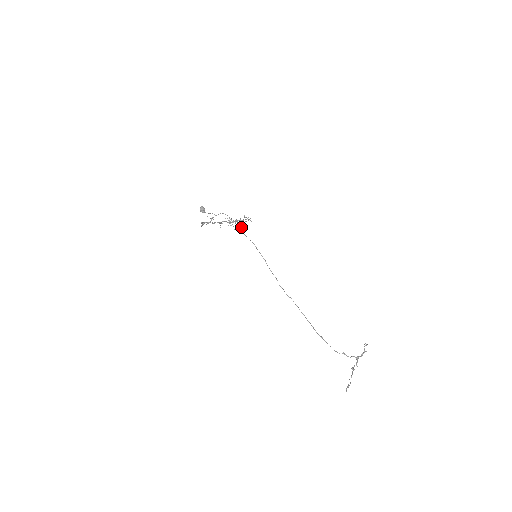
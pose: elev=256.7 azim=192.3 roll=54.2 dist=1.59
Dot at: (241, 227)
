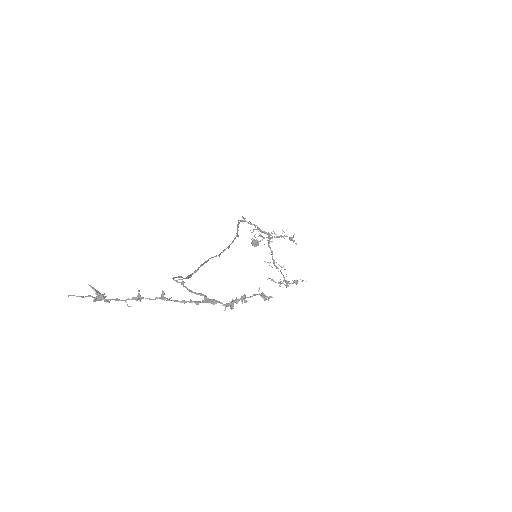
Dot at: (259, 230)
